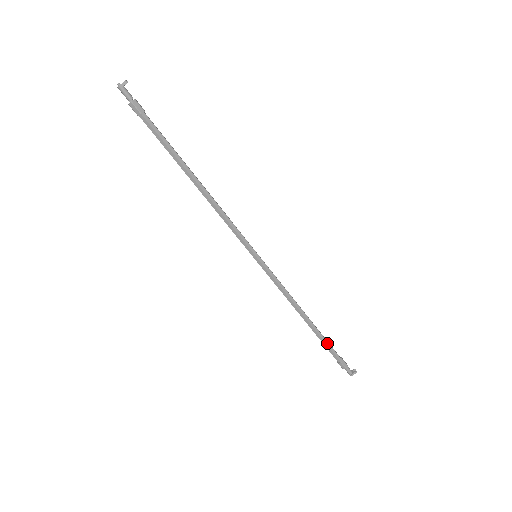
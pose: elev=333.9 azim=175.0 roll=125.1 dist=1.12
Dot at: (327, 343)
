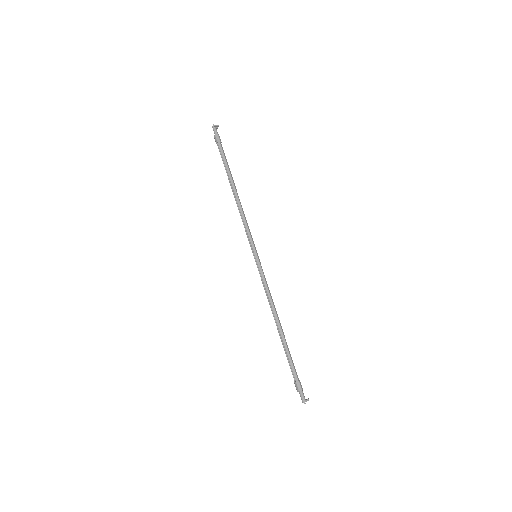
Dot at: (290, 356)
